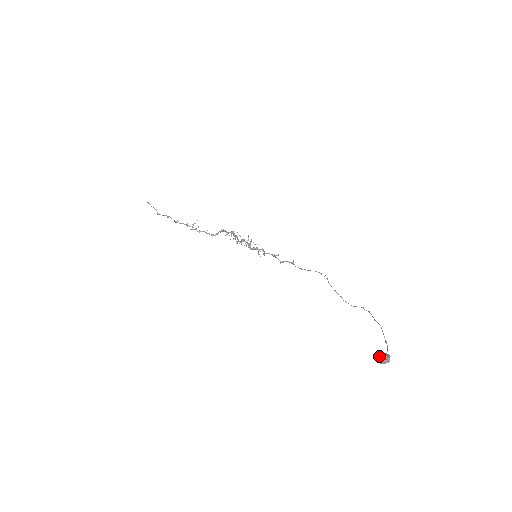
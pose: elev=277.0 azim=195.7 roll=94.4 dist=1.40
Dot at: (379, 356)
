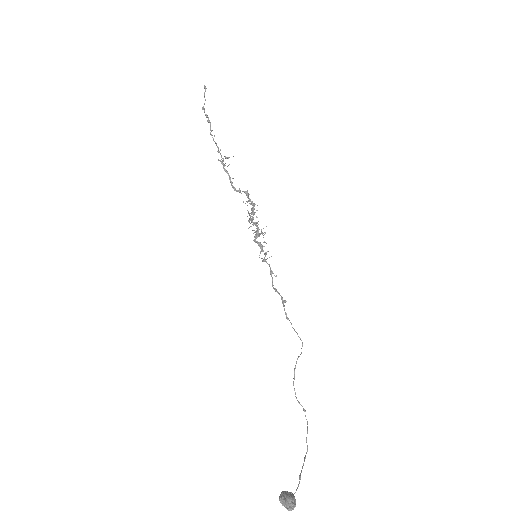
Dot at: (286, 494)
